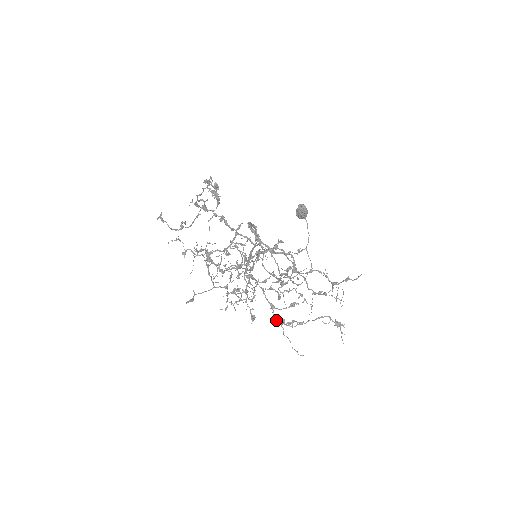
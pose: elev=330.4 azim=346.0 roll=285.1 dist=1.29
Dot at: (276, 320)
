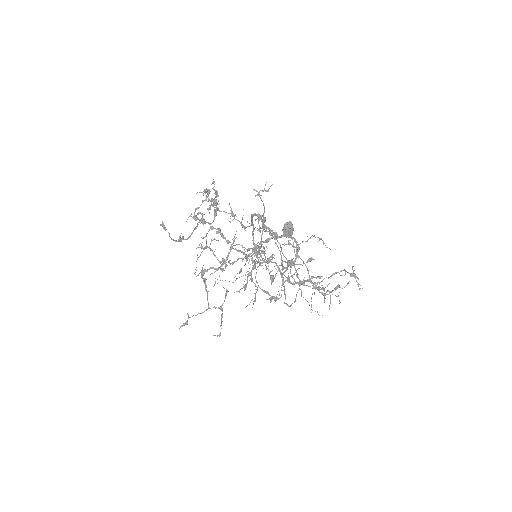
Dot at: (294, 281)
